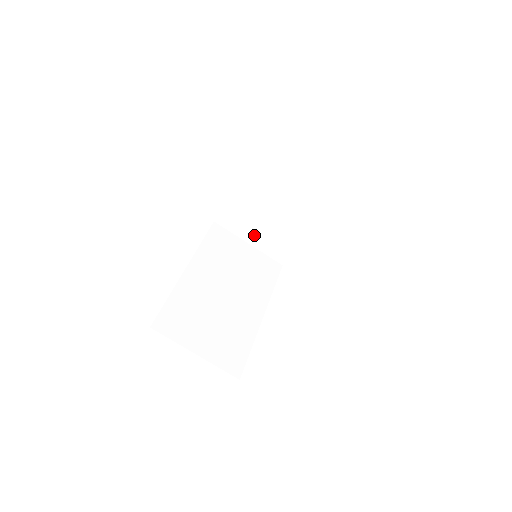
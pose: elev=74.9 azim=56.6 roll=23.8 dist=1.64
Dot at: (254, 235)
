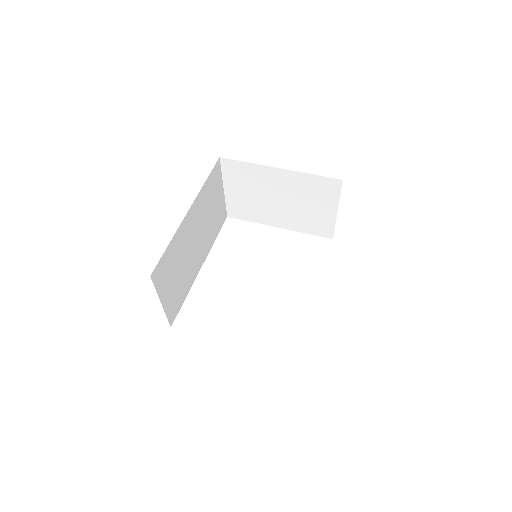
Dot at: (236, 191)
